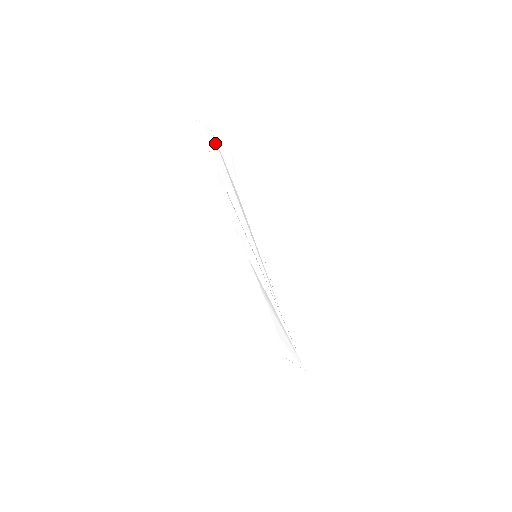
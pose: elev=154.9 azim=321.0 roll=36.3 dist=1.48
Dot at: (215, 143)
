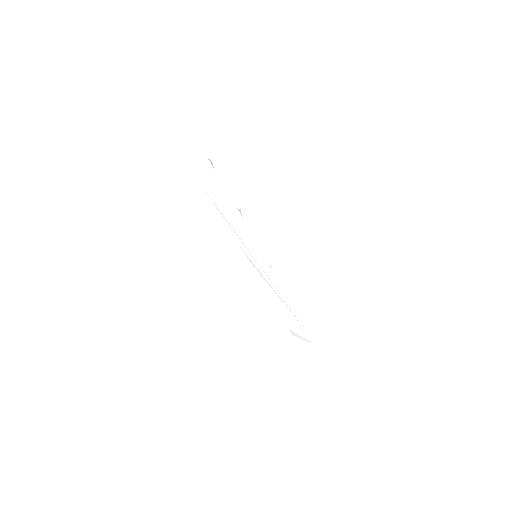
Dot at: (208, 171)
